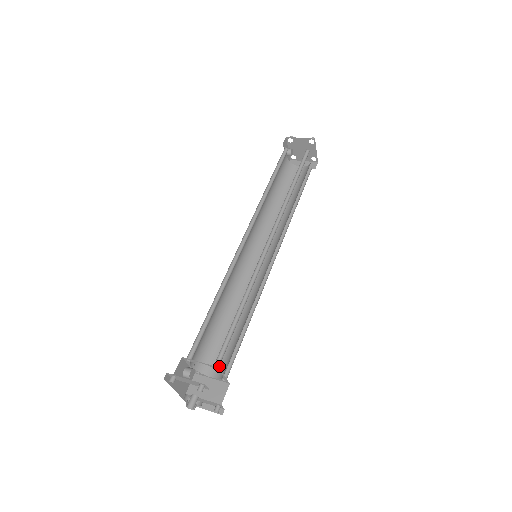
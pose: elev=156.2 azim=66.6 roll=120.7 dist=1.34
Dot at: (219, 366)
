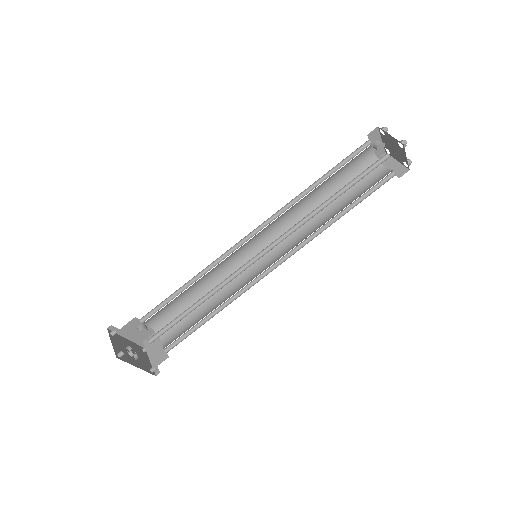
Dot at: (172, 337)
